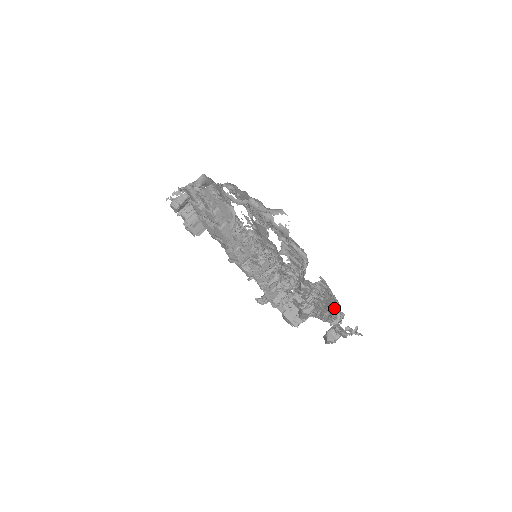
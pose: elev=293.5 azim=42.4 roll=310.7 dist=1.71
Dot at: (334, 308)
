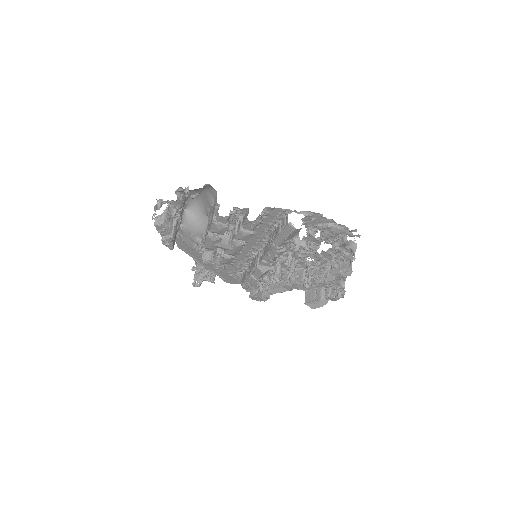
Dot at: (329, 282)
